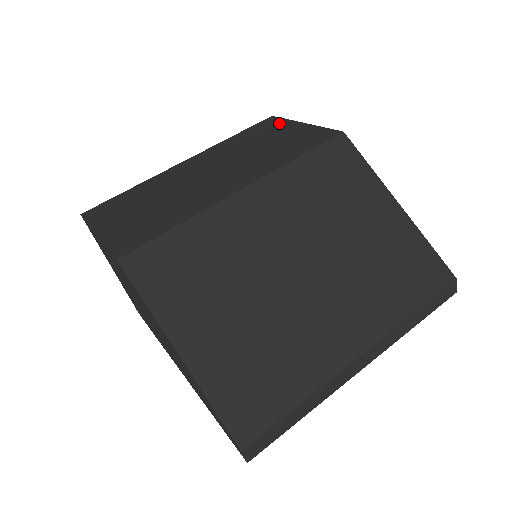
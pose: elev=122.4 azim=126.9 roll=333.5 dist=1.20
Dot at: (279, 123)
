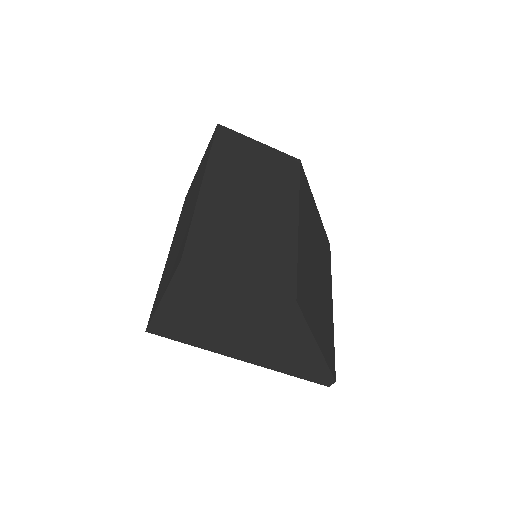
Dot at: (238, 137)
